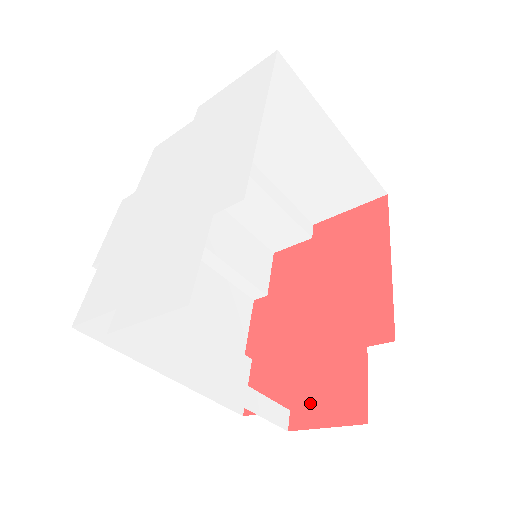
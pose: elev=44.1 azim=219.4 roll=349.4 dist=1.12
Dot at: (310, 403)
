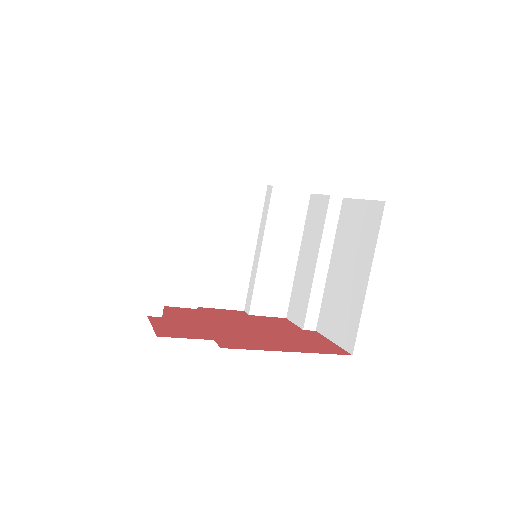
Dot at: (168, 322)
